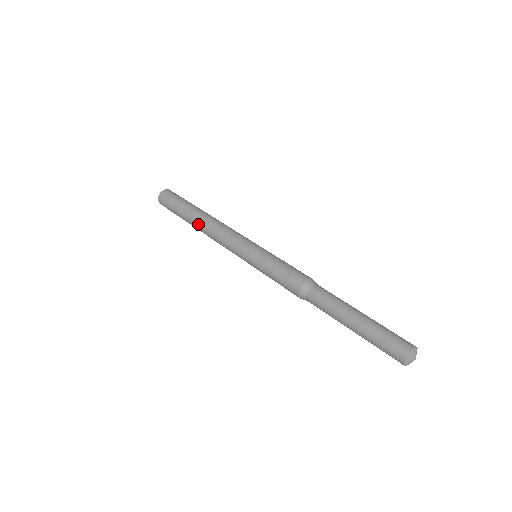
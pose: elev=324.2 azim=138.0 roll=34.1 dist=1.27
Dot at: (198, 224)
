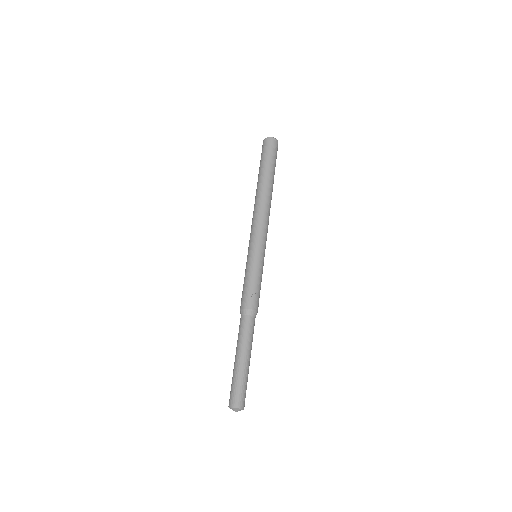
Dot at: (261, 191)
